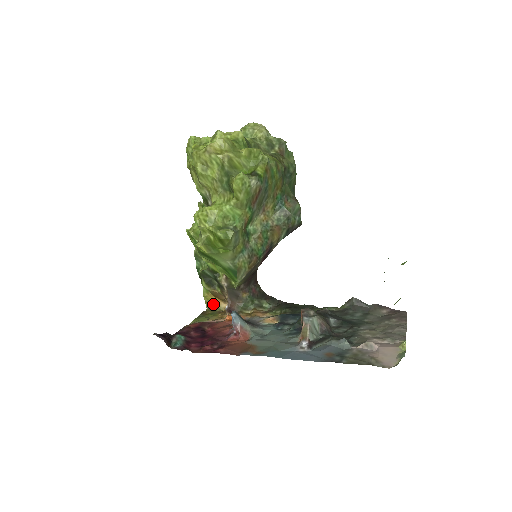
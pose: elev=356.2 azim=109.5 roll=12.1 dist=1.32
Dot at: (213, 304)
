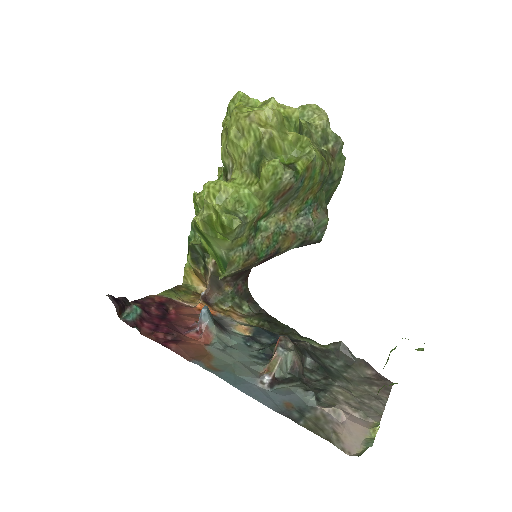
Dot at: (191, 281)
